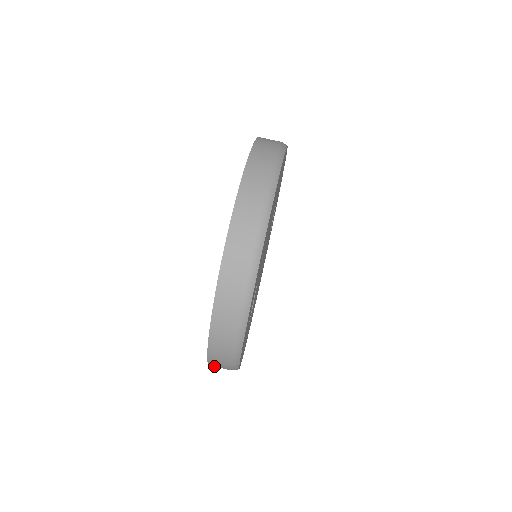
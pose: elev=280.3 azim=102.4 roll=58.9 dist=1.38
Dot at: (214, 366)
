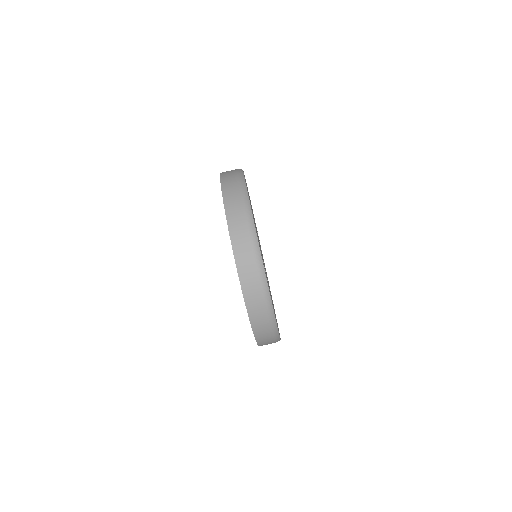
Dot at: (257, 332)
